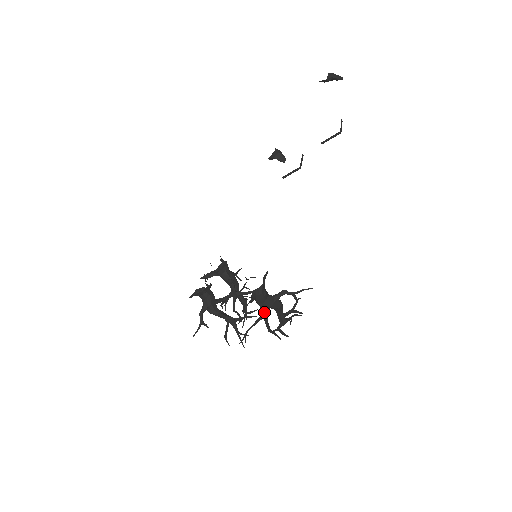
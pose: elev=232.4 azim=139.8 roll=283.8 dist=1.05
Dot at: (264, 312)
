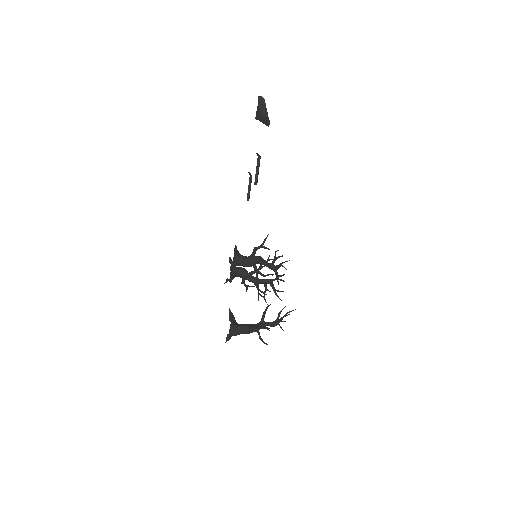
Dot at: occluded
